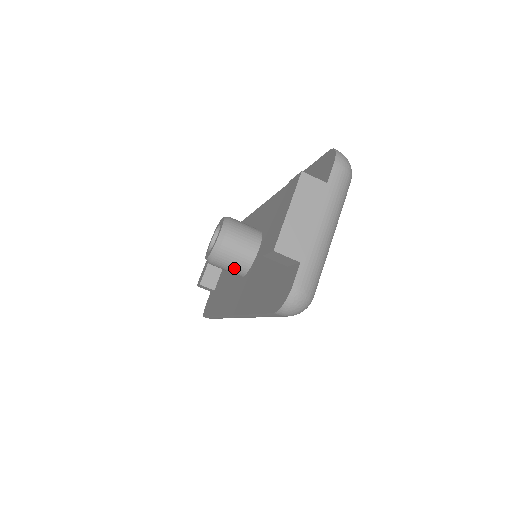
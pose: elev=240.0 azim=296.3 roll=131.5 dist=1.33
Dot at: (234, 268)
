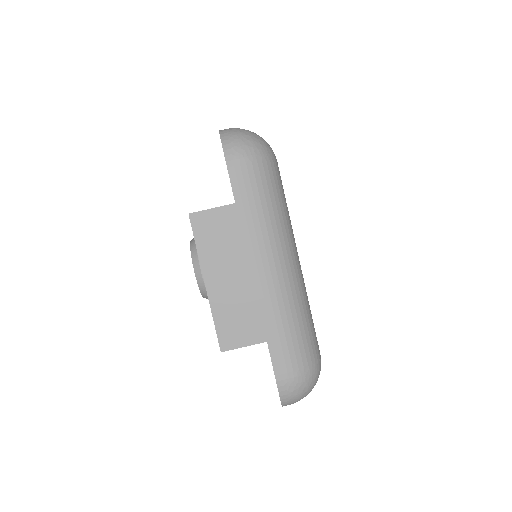
Dot at: occluded
